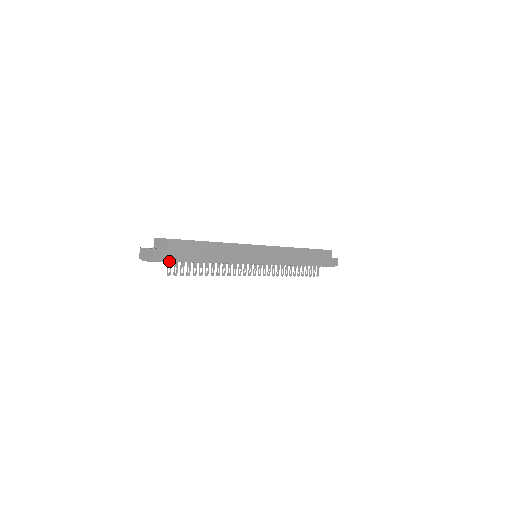
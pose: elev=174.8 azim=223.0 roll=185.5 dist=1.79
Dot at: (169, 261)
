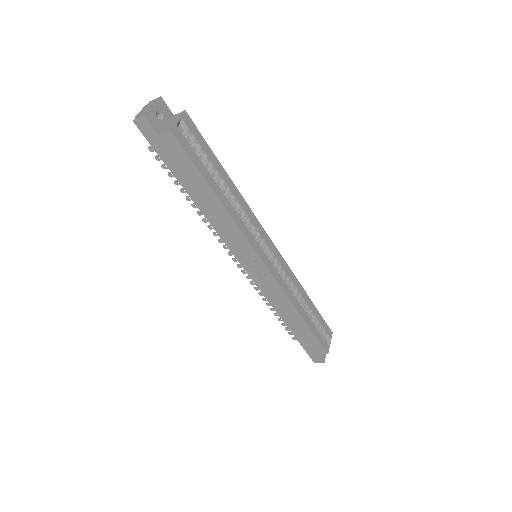
Dot at: occluded
